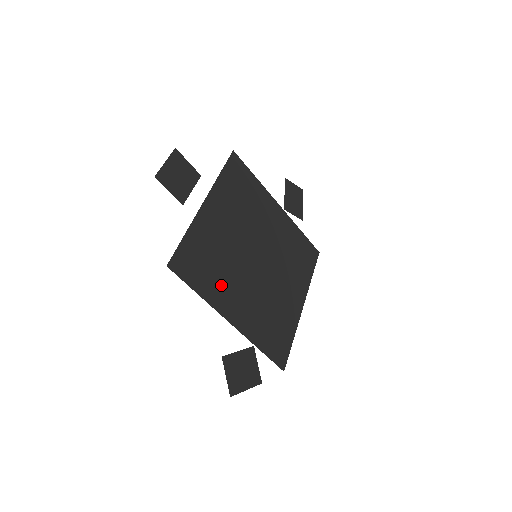
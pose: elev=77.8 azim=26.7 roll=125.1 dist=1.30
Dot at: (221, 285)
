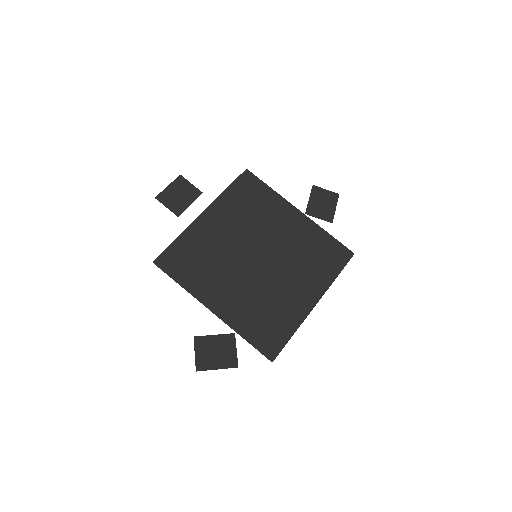
Dot at: (207, 279)
